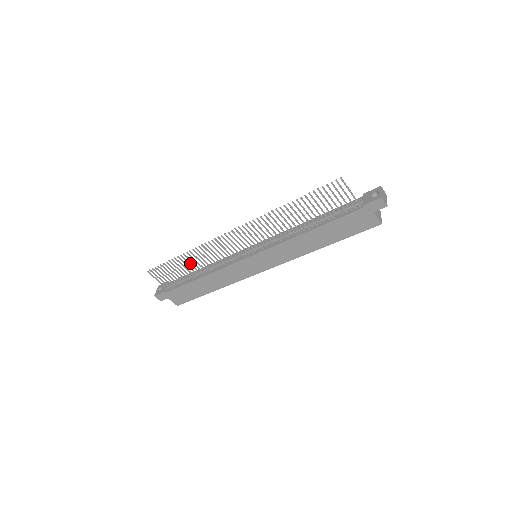
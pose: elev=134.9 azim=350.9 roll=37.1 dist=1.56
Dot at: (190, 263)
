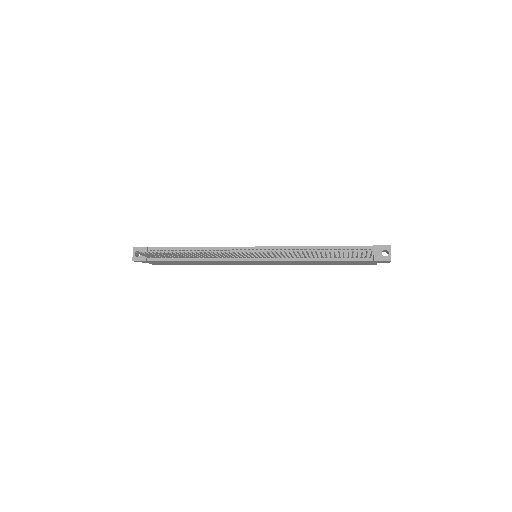
Dot at: occluded
